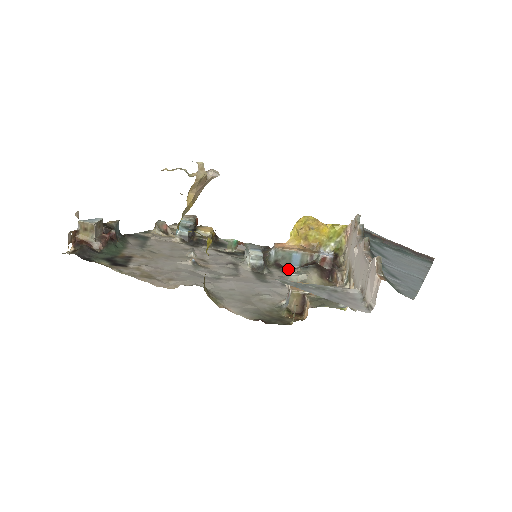
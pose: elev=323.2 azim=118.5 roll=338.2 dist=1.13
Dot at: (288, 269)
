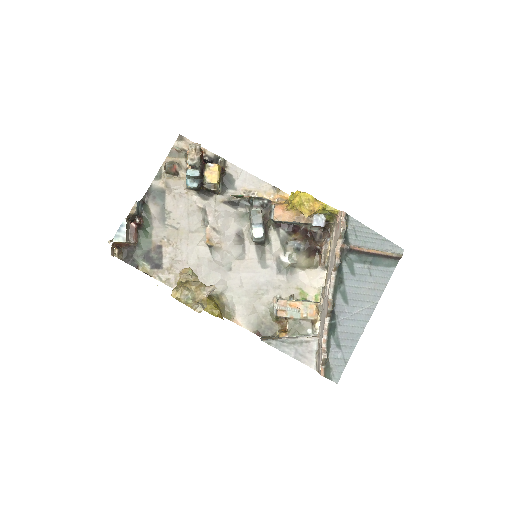
Dot at: (286, 230)
